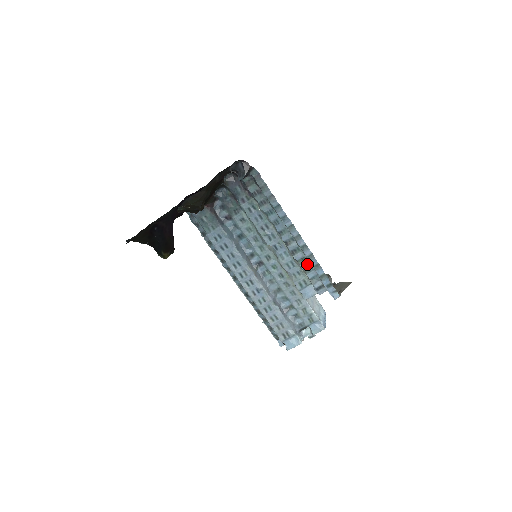
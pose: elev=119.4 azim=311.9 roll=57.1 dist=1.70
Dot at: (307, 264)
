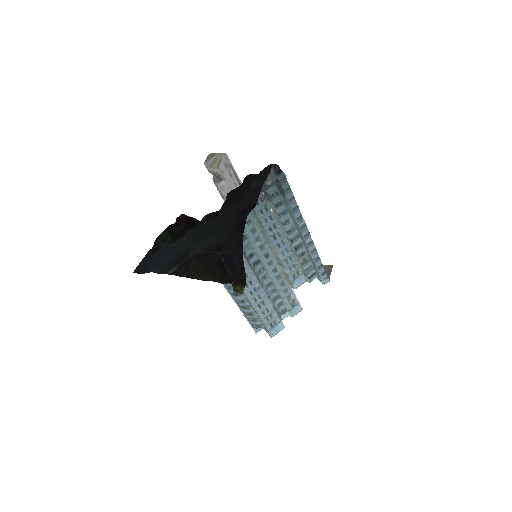
Dot at: (306, 257)
